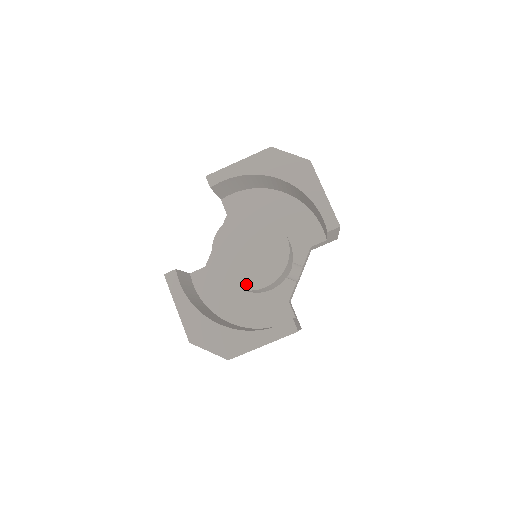
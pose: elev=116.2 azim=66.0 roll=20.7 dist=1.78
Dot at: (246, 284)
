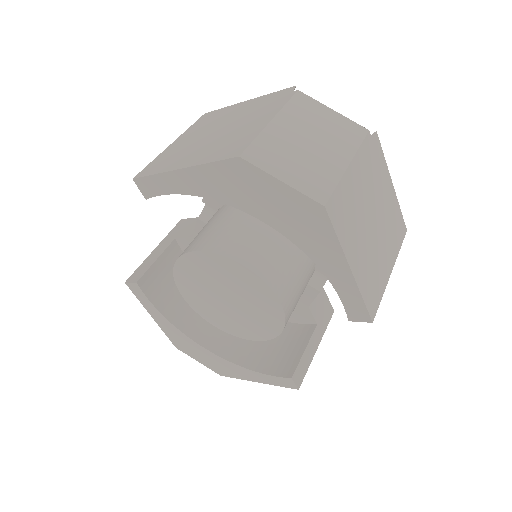
Dot at: (228, 329)
